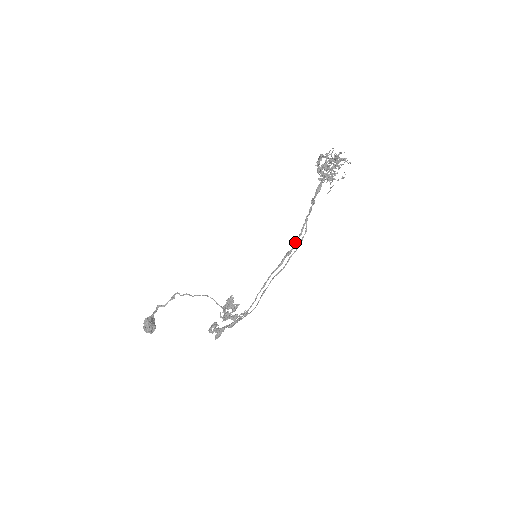
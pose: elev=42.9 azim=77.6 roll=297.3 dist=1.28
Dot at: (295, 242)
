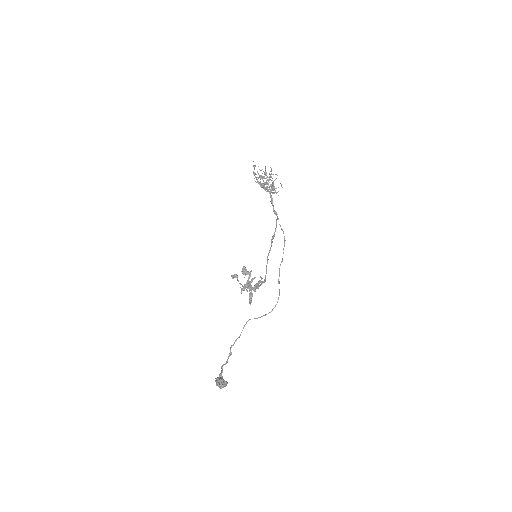
Dot at: occluded
